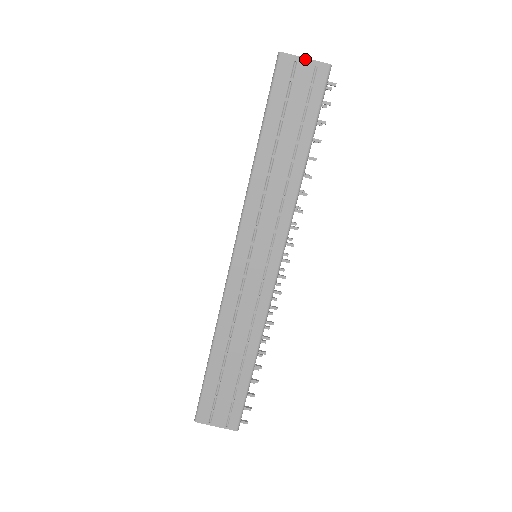
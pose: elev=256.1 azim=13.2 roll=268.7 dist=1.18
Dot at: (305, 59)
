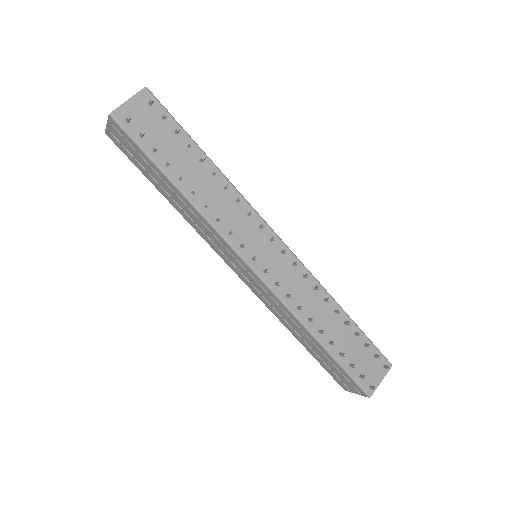
Dot at: (107, 125)
